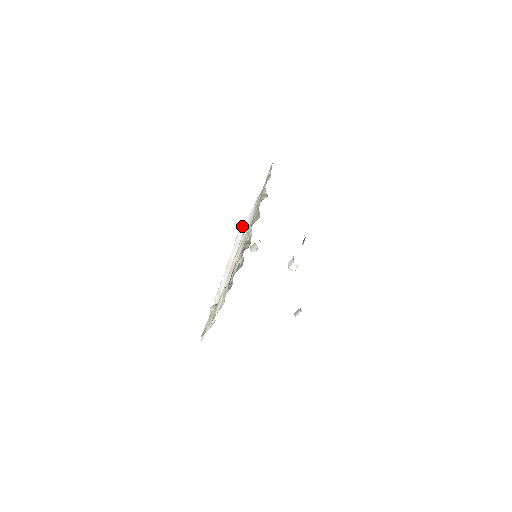
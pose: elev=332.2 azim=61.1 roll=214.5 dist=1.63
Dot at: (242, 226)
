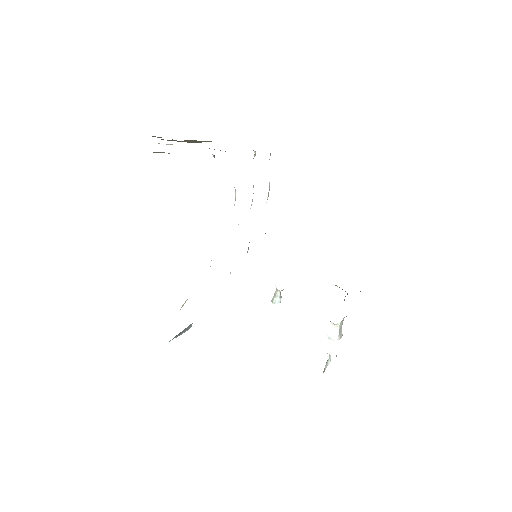
Dot at: occluded
